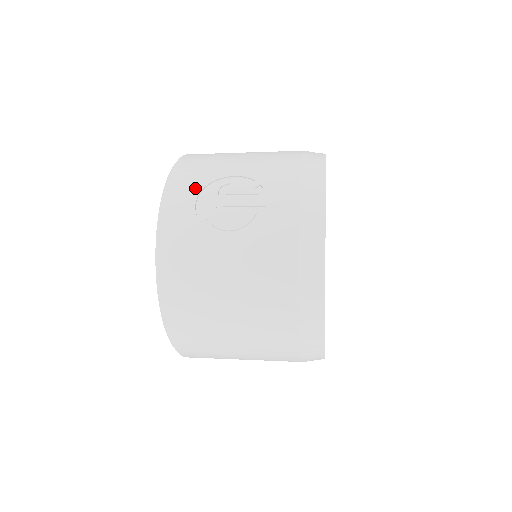
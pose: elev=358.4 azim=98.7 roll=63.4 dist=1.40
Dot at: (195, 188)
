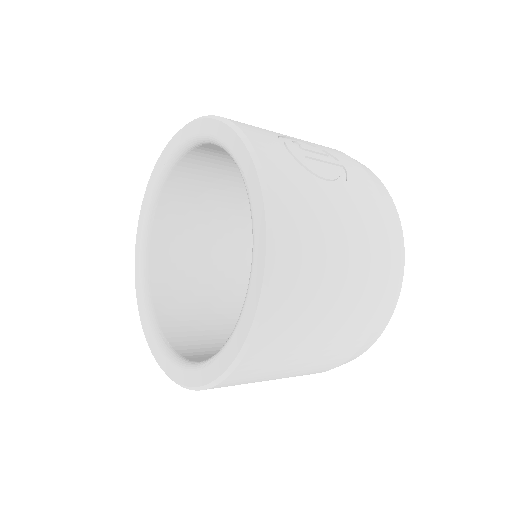
Dot at: (269, 135)
